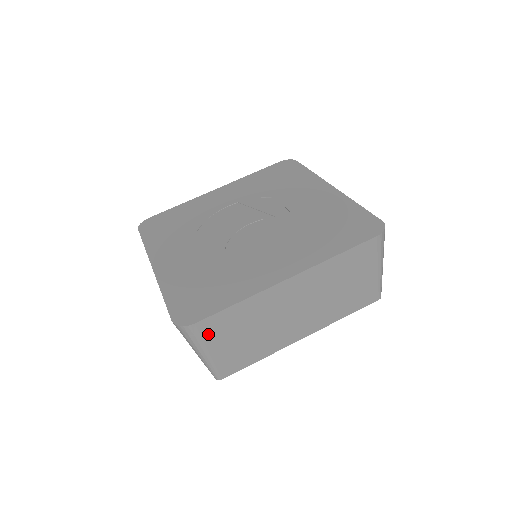
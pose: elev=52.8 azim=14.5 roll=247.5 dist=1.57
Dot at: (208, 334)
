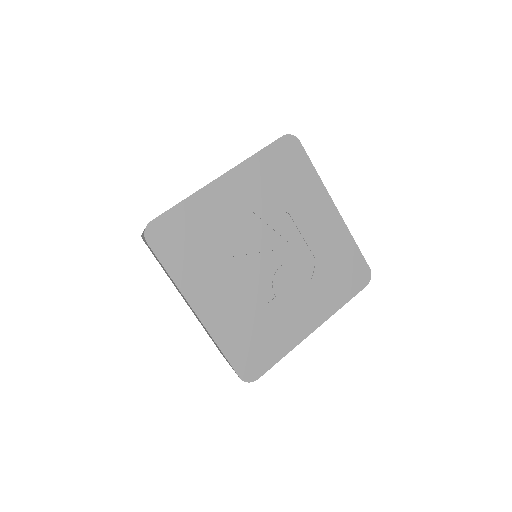
Dot at: occluded
